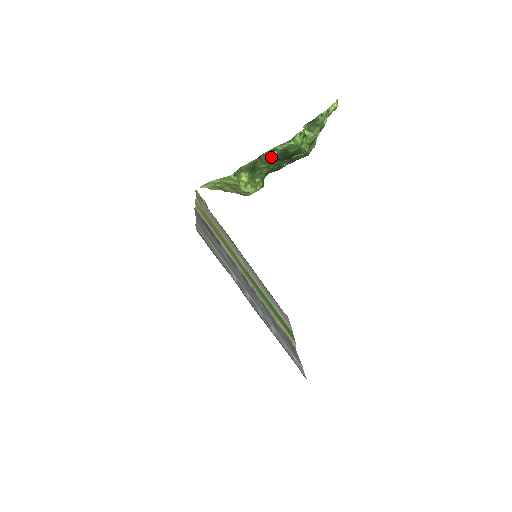
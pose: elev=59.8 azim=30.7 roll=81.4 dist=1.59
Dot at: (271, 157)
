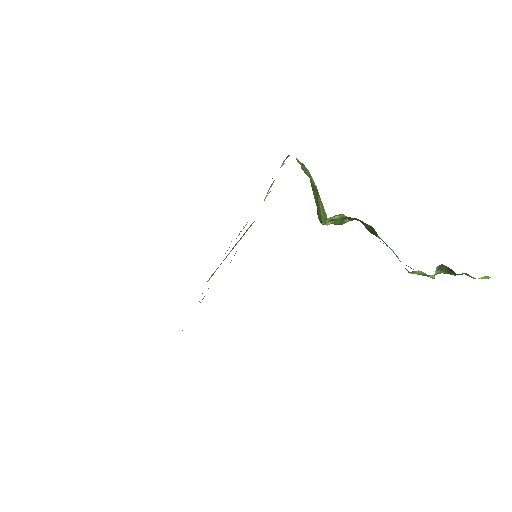
Dot at: occluded
